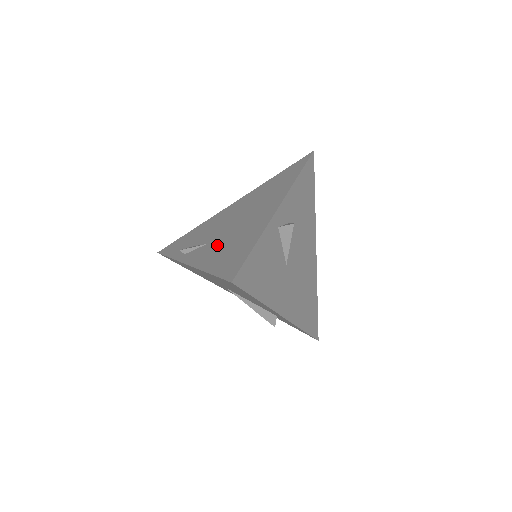
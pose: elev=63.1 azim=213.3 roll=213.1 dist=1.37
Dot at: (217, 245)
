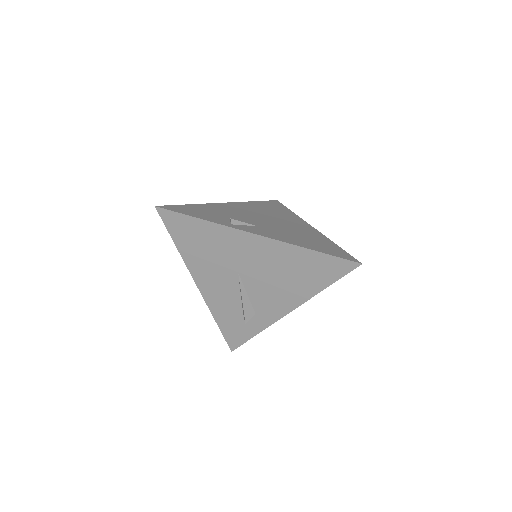
Dot at: (280, 232)
